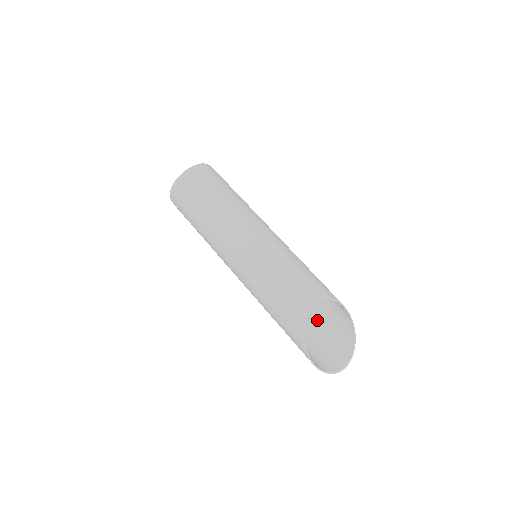
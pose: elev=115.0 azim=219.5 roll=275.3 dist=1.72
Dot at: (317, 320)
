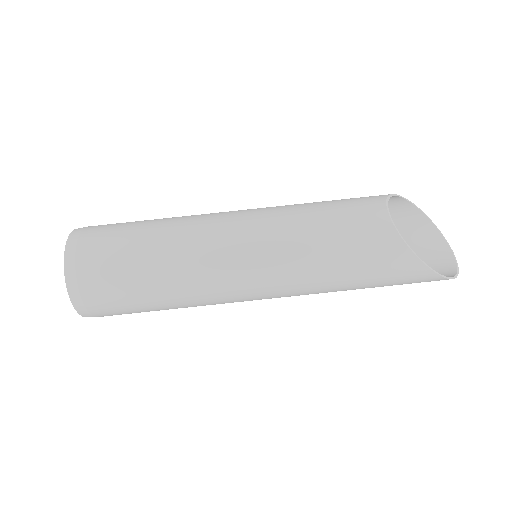
Dot at: occluded
